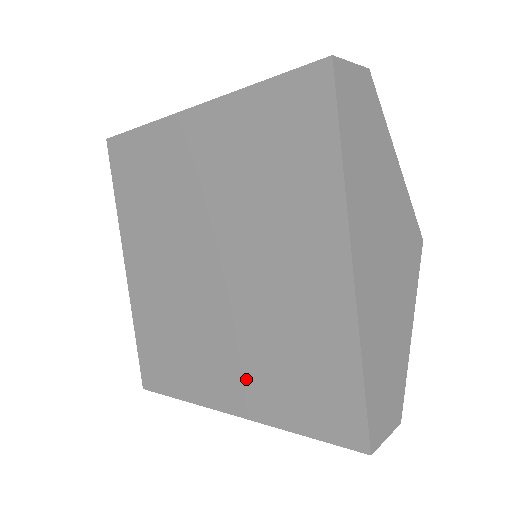
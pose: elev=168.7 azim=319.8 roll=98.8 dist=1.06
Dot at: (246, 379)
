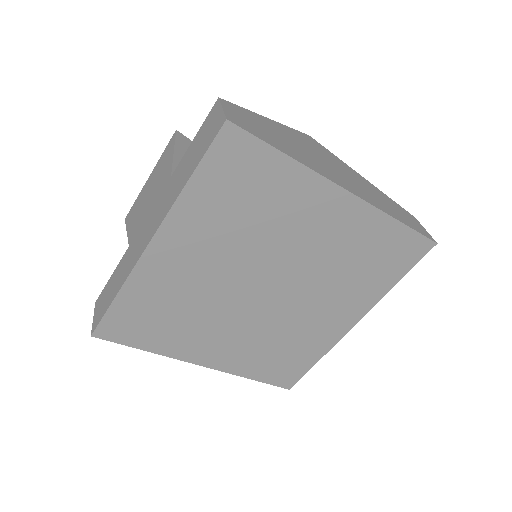
Dot at: (346, 302)
